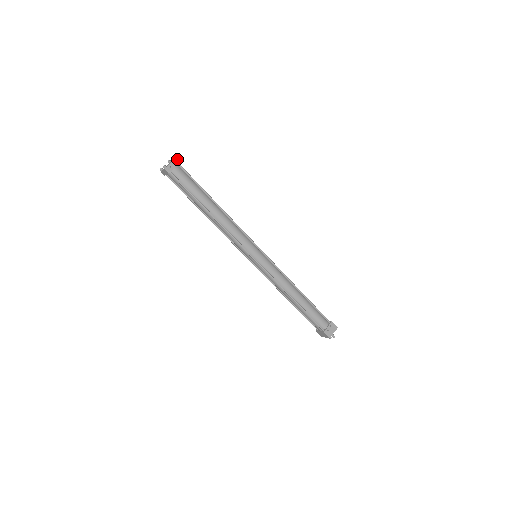
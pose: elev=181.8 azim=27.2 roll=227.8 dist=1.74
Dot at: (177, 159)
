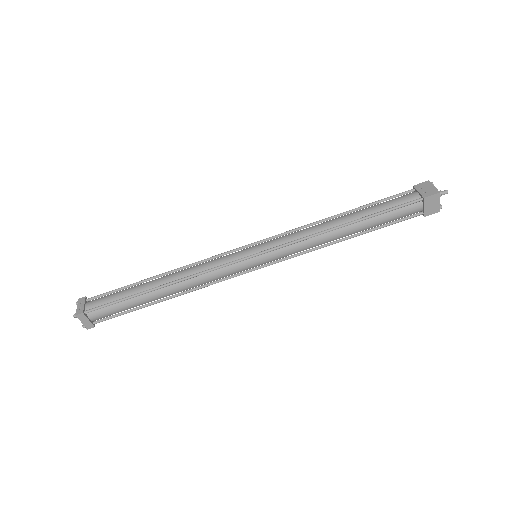
Dot at: (81, 298)
